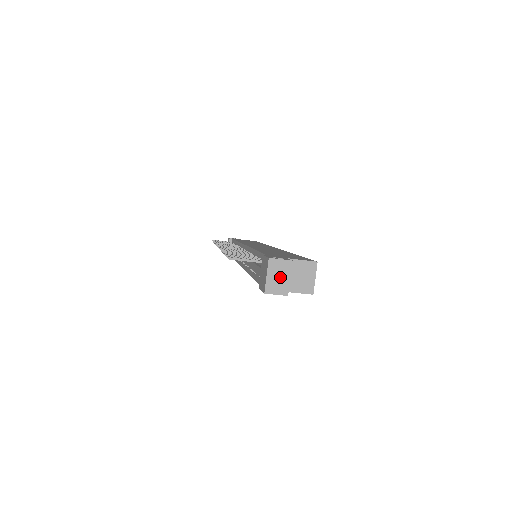
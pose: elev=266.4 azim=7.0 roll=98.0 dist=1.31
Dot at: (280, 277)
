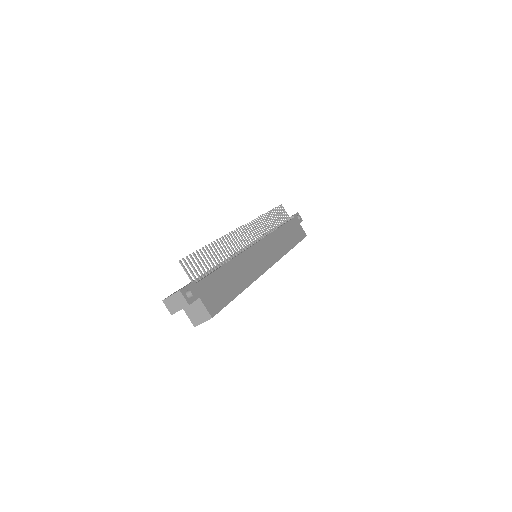
Dot at: (176, 304)
